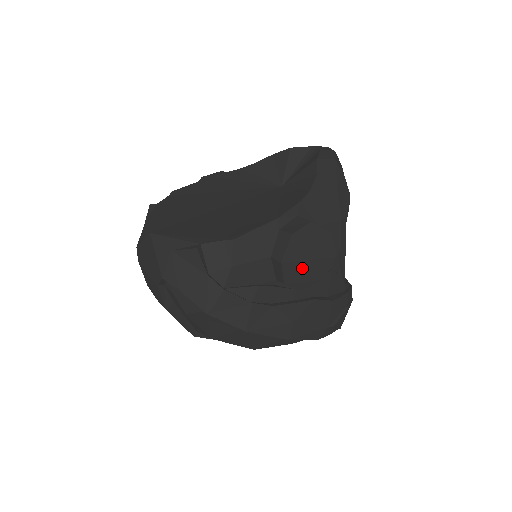
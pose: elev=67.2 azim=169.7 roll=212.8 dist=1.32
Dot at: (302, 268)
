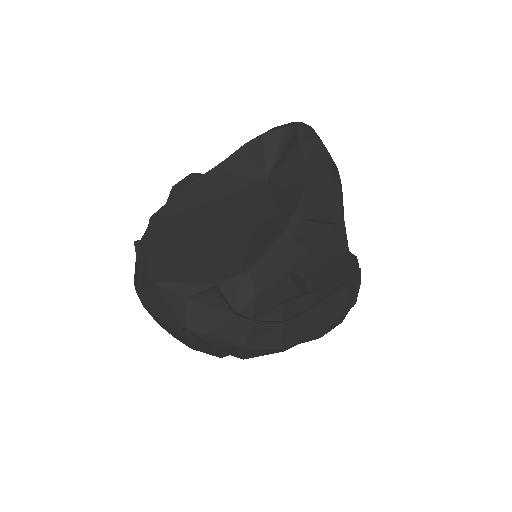
Dot at: (321, 272)
